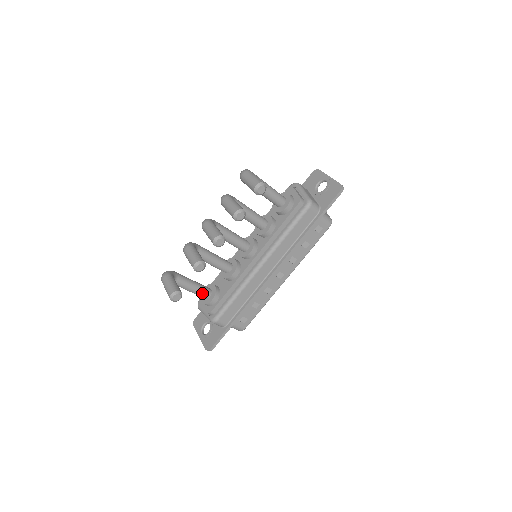
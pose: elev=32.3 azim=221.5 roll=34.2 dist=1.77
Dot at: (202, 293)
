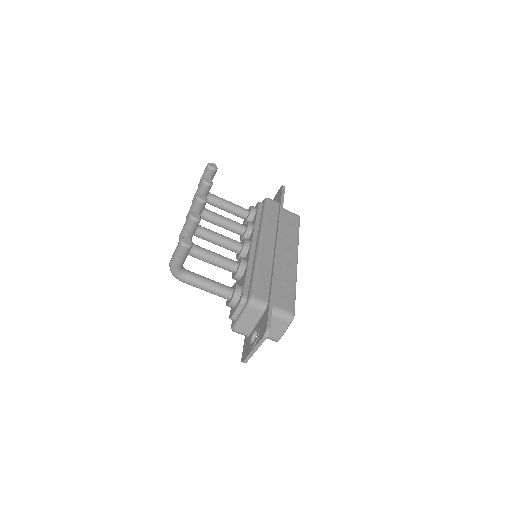
Dot at: (222, 286)
